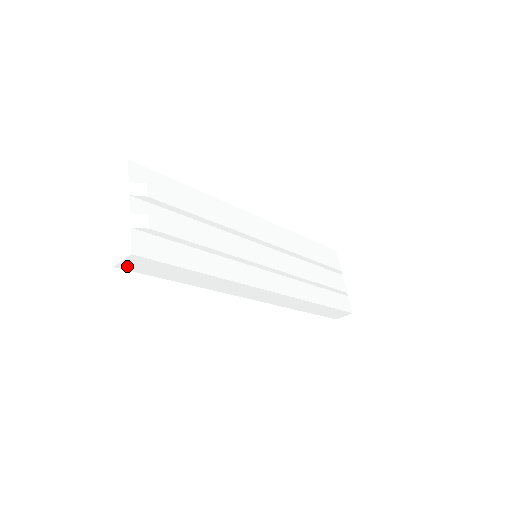
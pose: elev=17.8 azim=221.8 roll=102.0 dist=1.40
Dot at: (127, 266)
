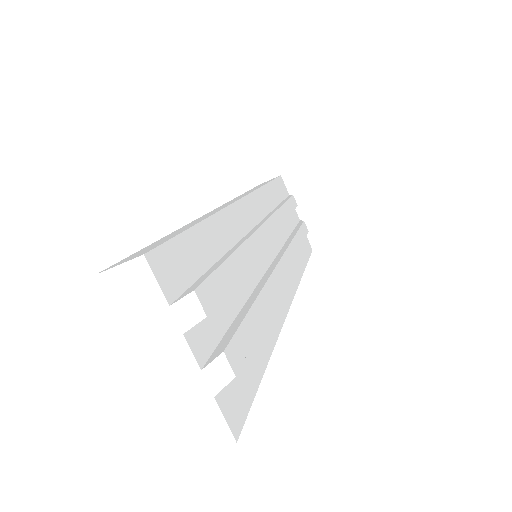
Dot at: occluded
